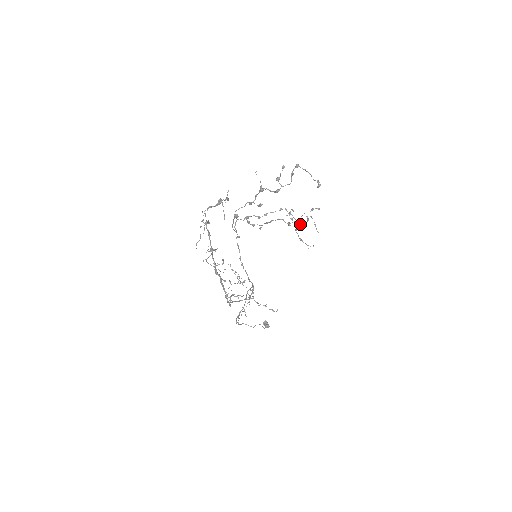
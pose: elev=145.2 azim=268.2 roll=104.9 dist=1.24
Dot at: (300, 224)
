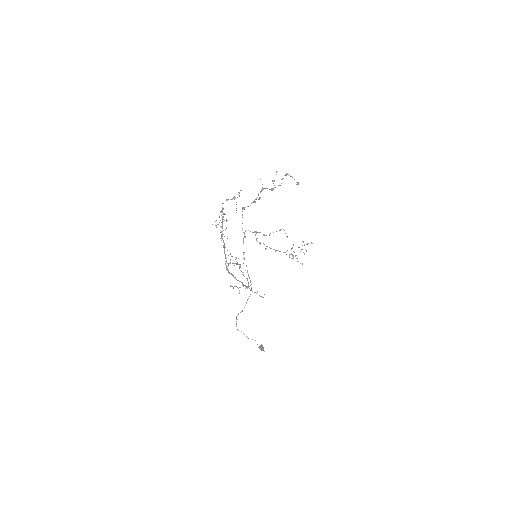
Dot at: occluded
